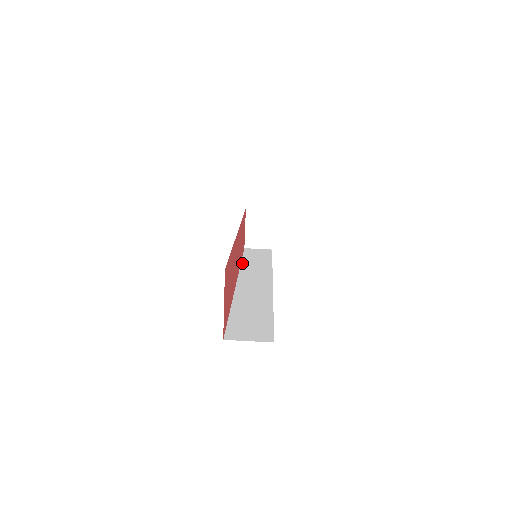
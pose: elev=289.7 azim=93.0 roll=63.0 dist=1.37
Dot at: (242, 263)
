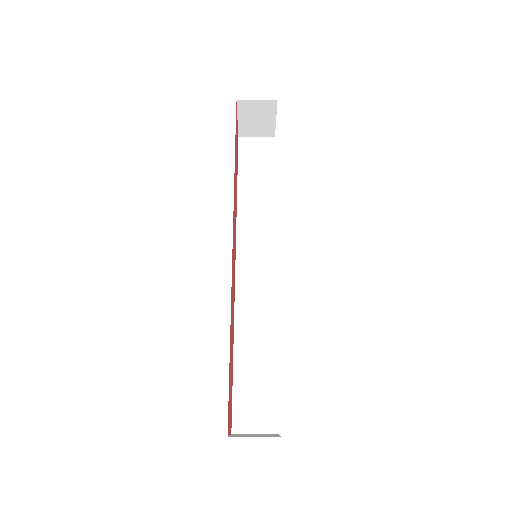
Dot at: (238, 202)
